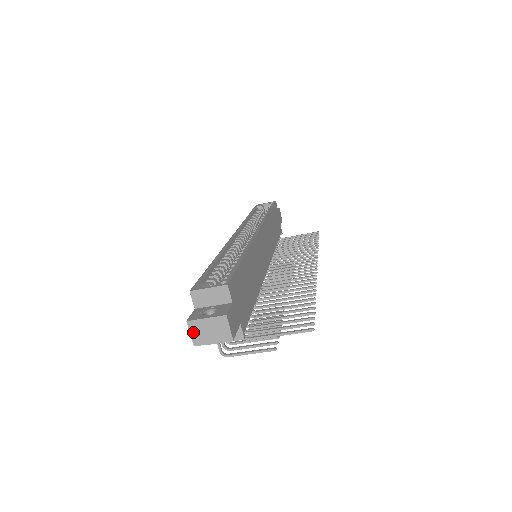
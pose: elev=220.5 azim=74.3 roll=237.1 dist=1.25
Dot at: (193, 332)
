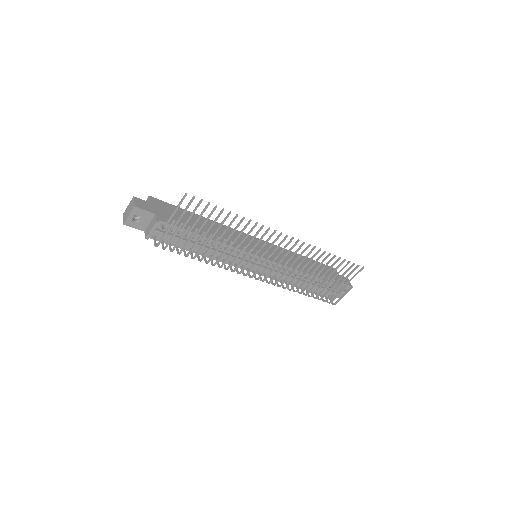
Dot at: (124, 217)
